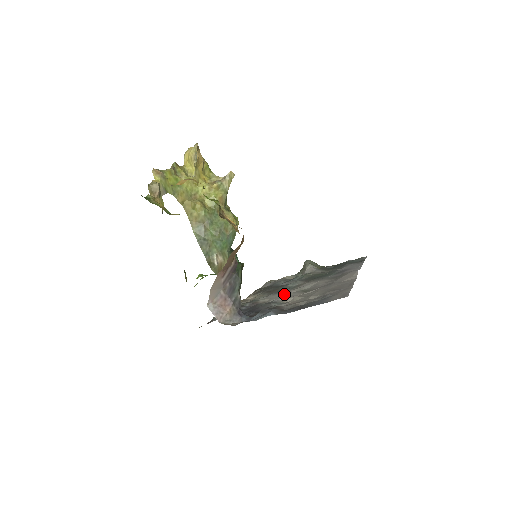
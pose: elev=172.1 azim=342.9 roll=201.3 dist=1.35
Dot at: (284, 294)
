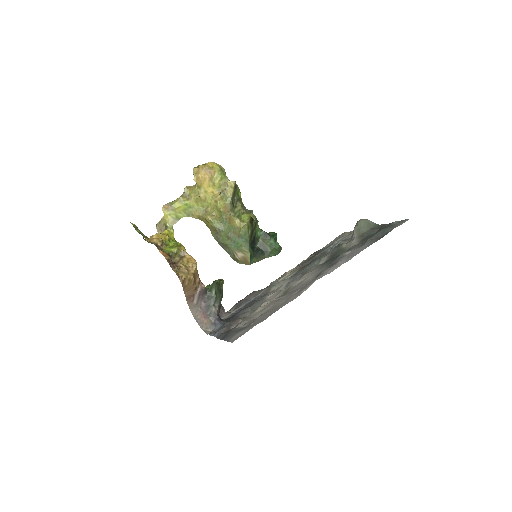
Dot at: (285, 286)
